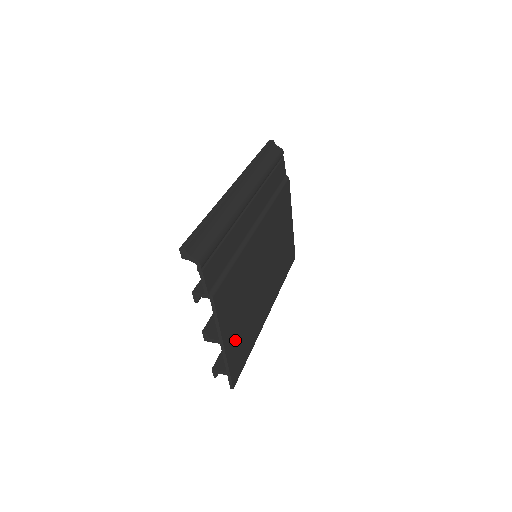
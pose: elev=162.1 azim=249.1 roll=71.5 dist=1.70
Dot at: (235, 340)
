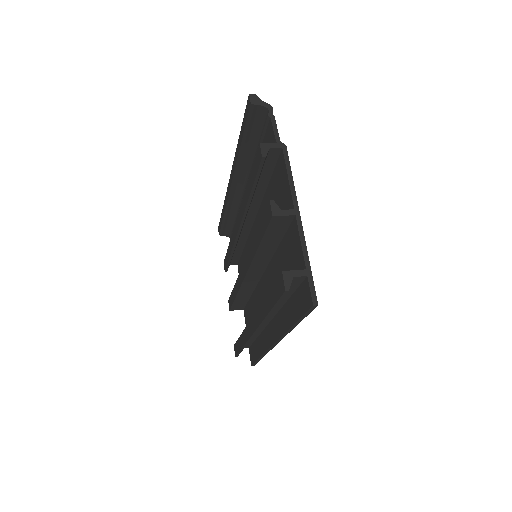
Dot at: occluded
